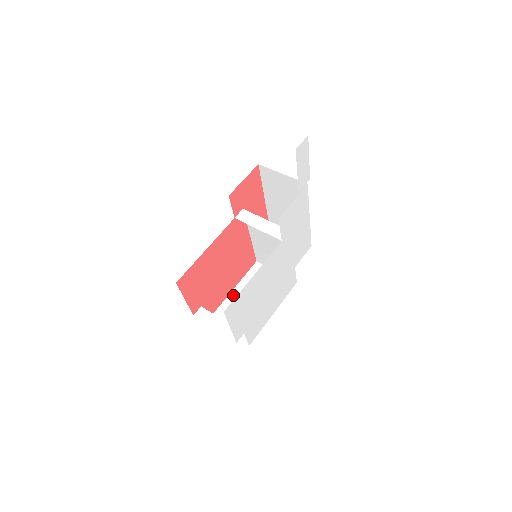
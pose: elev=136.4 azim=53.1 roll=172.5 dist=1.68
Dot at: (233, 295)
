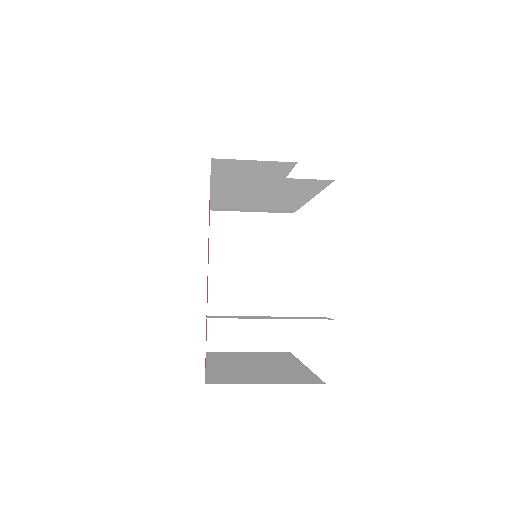
Dot at: (214, 366)
